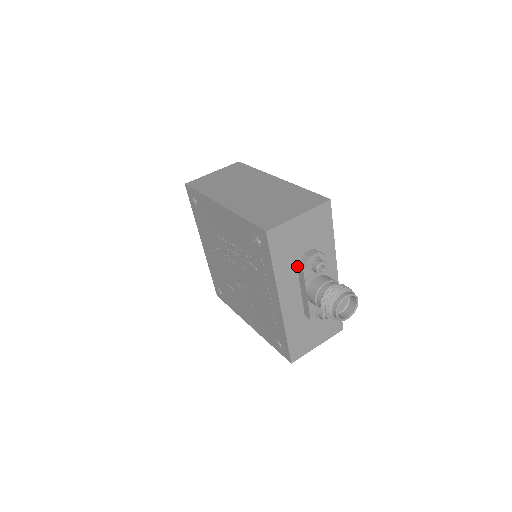
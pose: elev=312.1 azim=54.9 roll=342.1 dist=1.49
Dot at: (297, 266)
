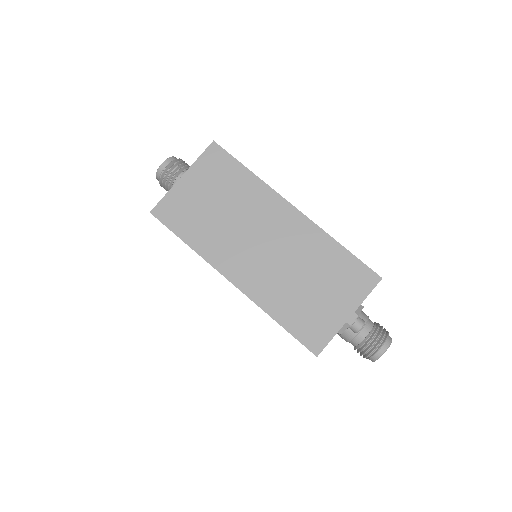
Dot at: occluded
